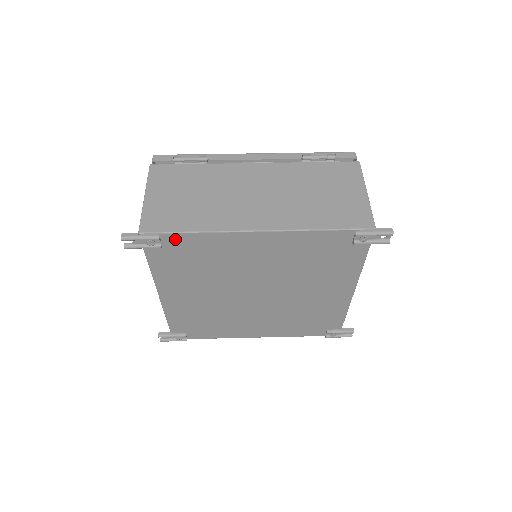
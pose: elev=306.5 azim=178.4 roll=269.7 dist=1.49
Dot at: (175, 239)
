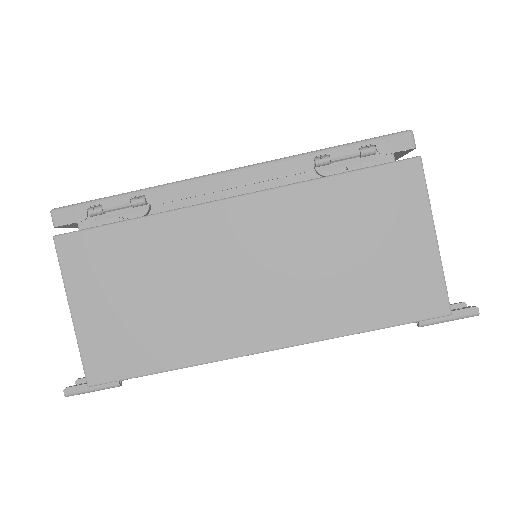
Dot at: occluded
